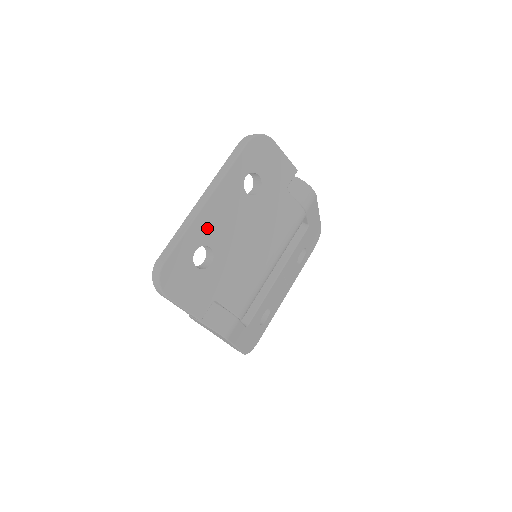
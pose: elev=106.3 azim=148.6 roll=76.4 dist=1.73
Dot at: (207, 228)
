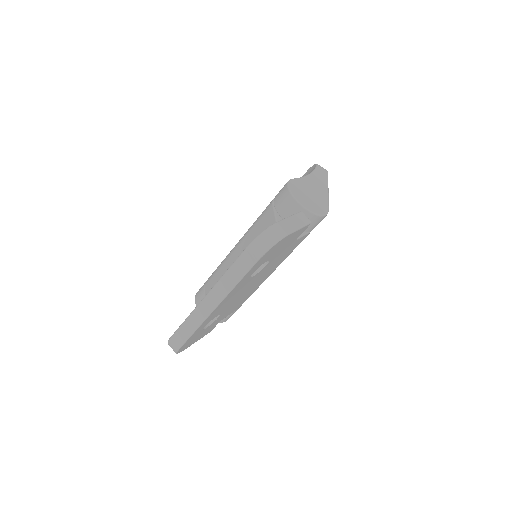
Dot at: (214, 315)
